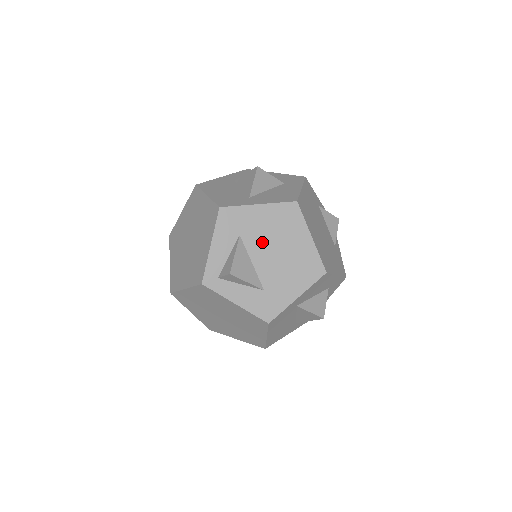
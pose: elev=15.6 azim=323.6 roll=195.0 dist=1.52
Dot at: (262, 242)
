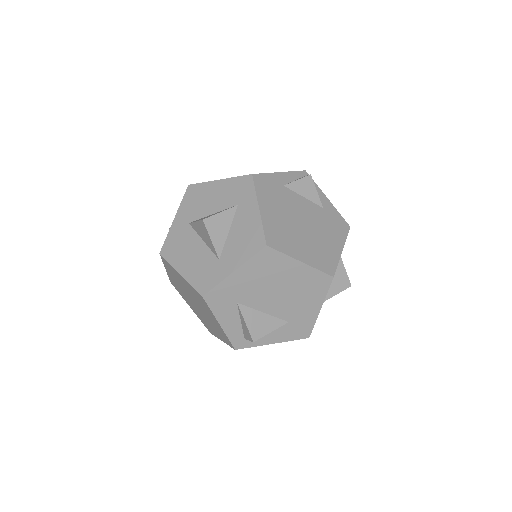
Dot at: (260, 294)
